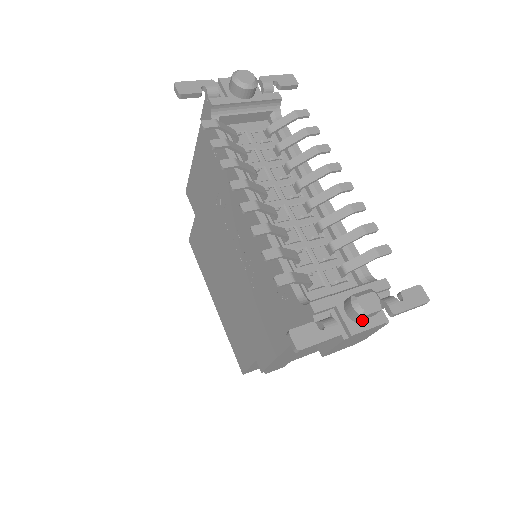
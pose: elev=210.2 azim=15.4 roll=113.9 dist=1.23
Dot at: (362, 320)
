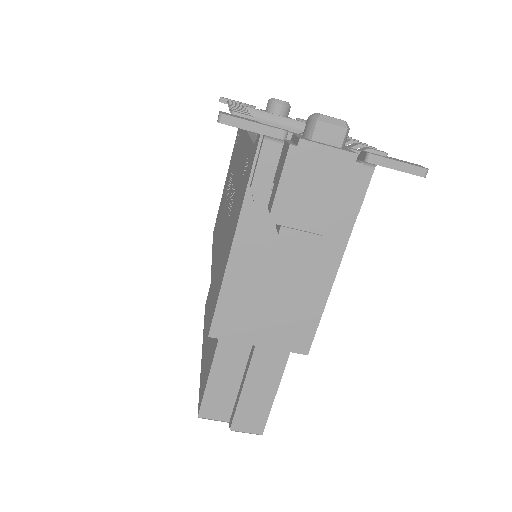
Dot at: (322, 143)
